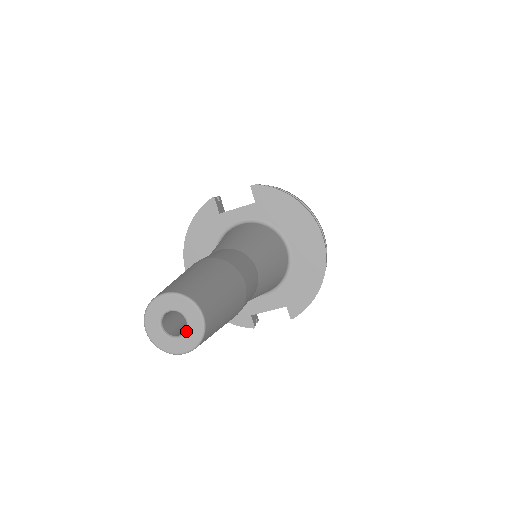
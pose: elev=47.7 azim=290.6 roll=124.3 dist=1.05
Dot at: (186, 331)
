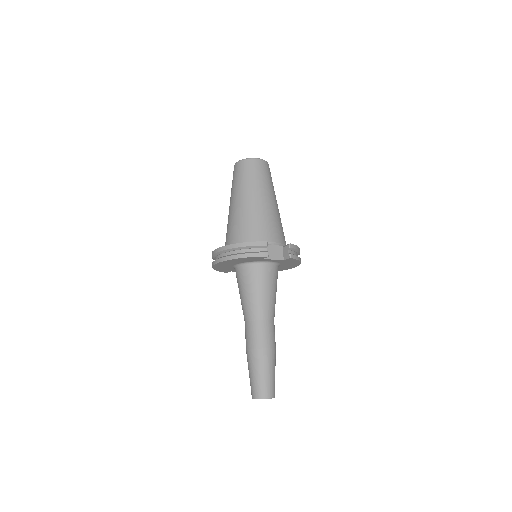
Dot at: occluded
